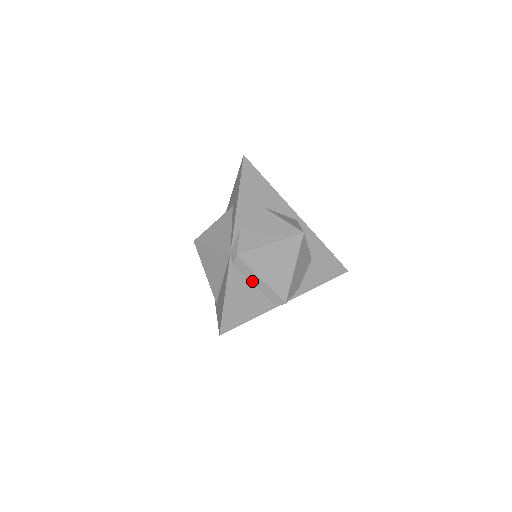
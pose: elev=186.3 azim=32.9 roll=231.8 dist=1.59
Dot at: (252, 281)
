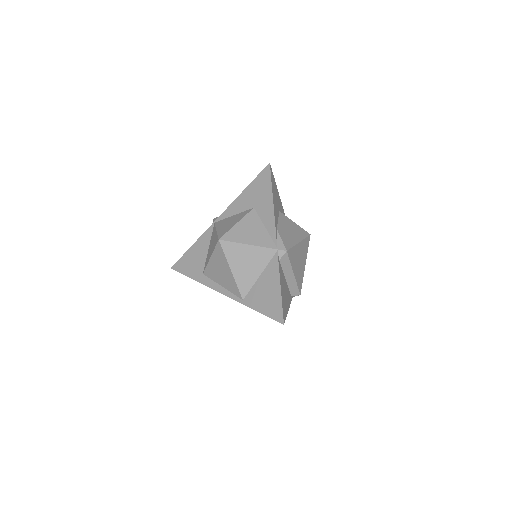
Dot at: (286, 276)
